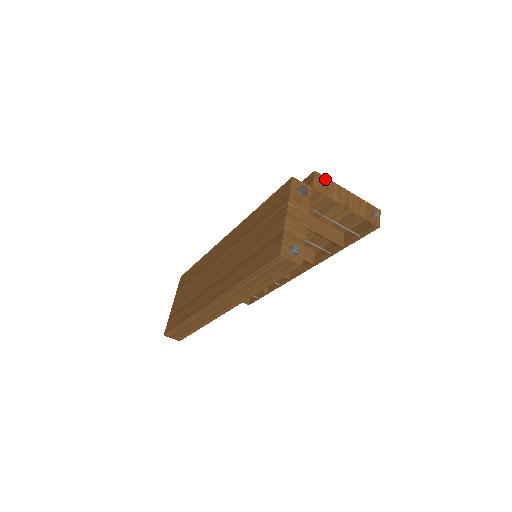
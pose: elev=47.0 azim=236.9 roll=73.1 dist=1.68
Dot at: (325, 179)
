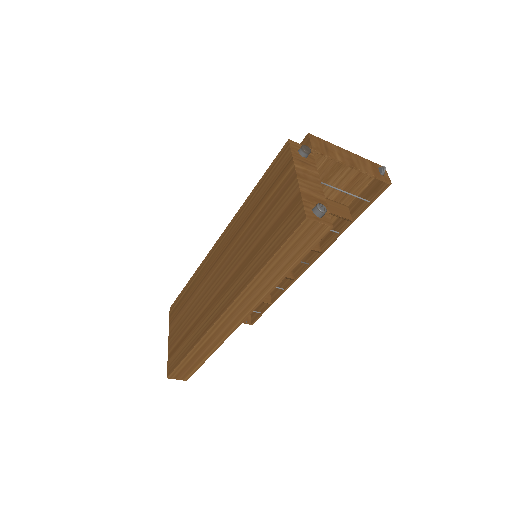
Dot at: (321, 140)
